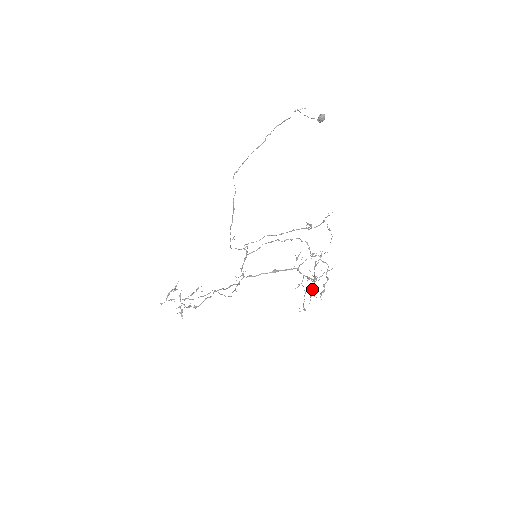
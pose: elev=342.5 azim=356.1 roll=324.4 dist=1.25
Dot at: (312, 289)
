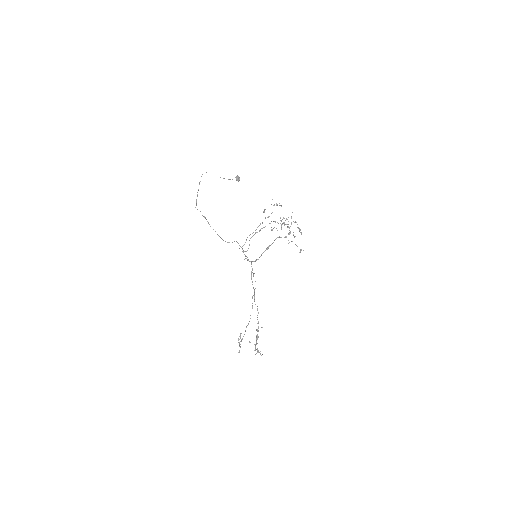
Dot at: (293, 235)
